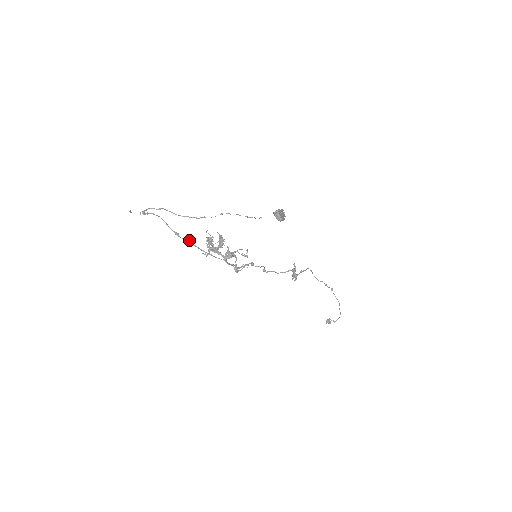
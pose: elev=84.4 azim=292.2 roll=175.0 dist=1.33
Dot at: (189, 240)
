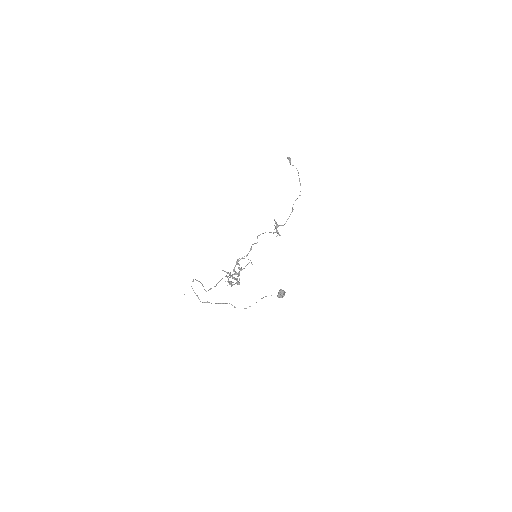
Dot at: occluded
